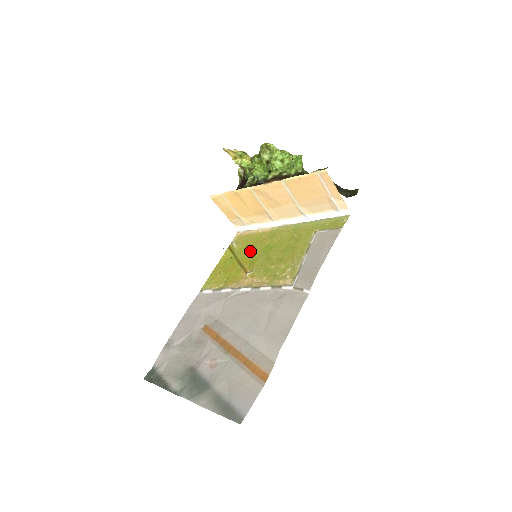
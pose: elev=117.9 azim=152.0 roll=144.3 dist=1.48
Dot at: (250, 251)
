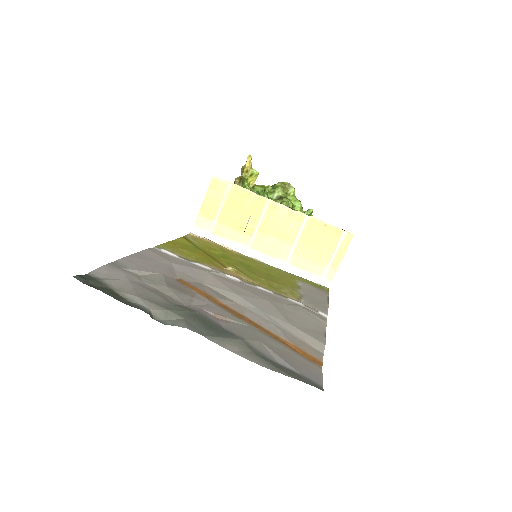
Dot at: (219, 254)
